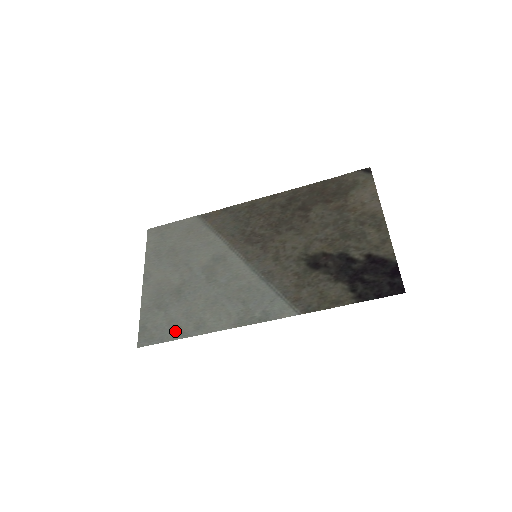
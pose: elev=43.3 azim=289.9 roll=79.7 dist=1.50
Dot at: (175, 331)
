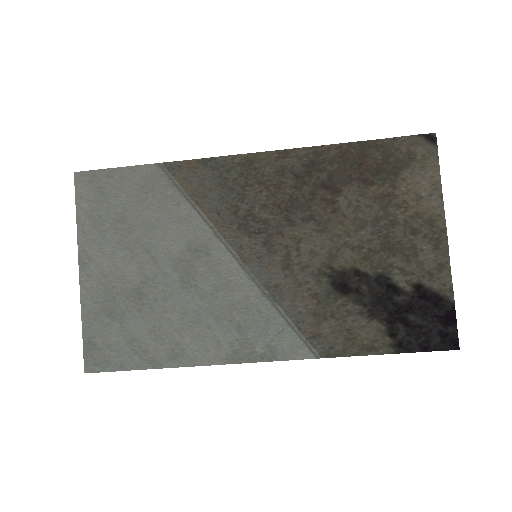
Dot at: (140, 356)
